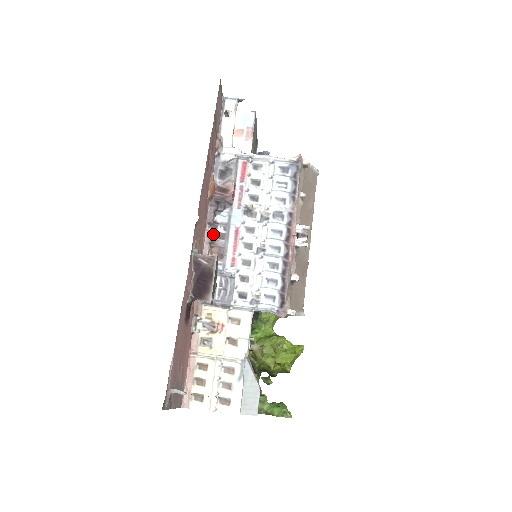
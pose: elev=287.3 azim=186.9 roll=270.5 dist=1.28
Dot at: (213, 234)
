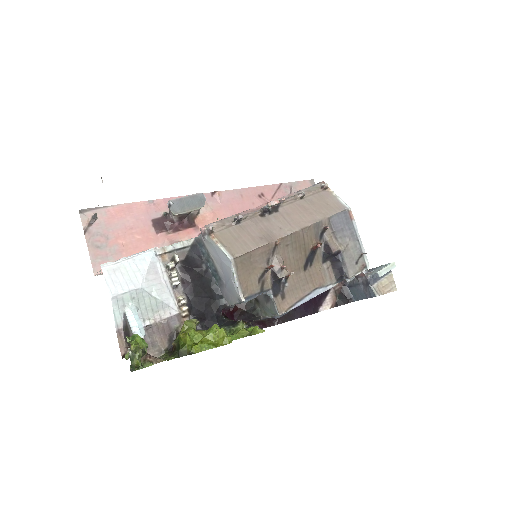
Dot at: occluded
